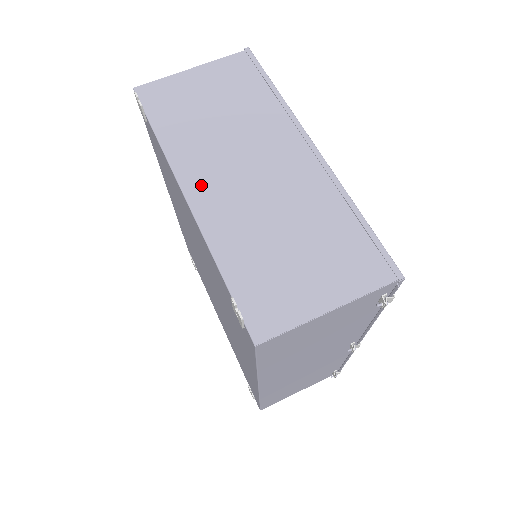
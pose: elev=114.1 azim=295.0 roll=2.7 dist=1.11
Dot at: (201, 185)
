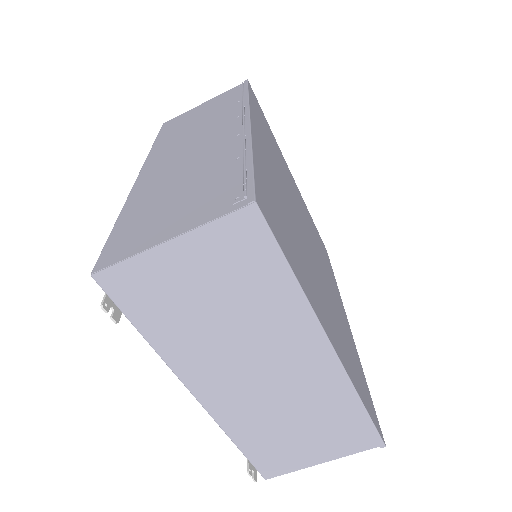
Dot at: (209, 388)
